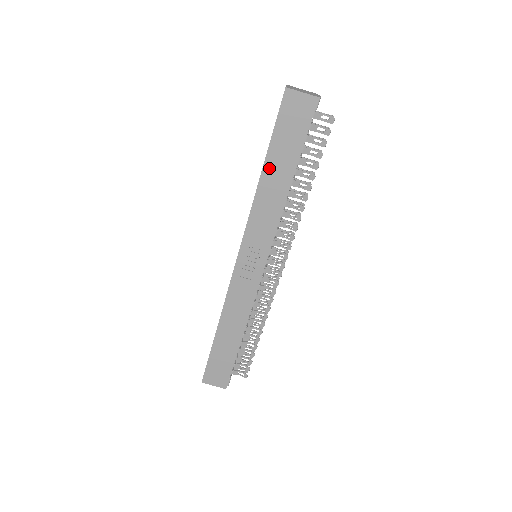
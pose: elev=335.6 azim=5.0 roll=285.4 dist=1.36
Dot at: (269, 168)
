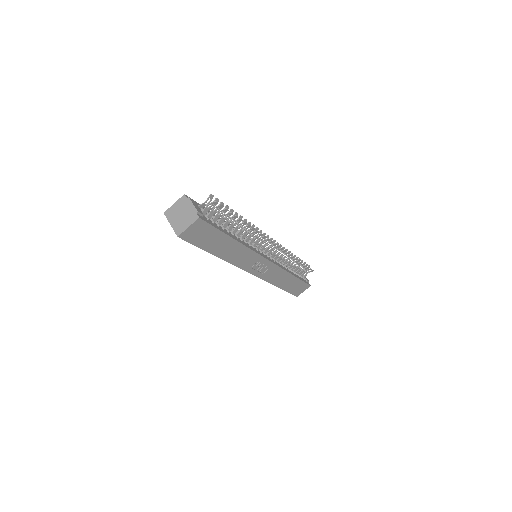
Dot at: (218, 252)
